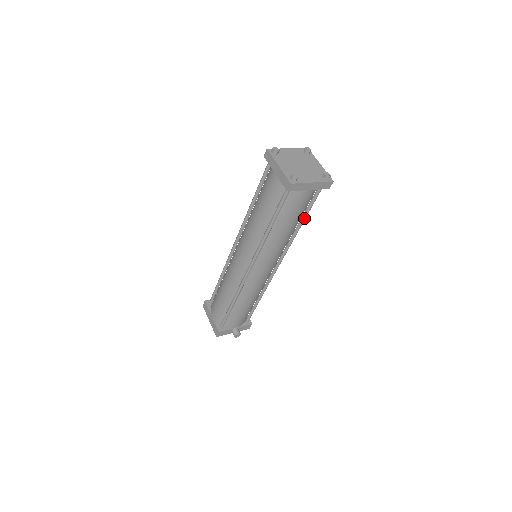
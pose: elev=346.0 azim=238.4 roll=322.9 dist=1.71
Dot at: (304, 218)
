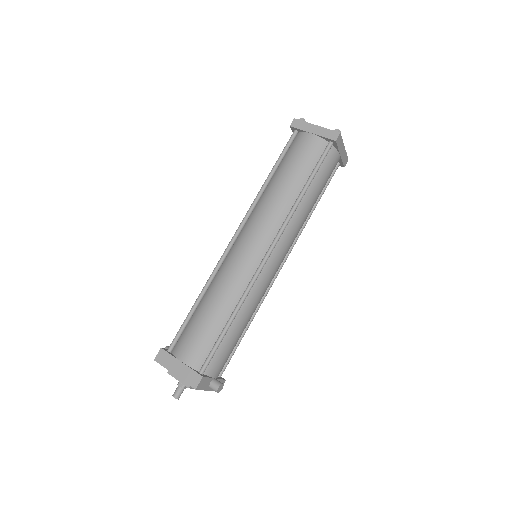
Dot at: (319, 200)
